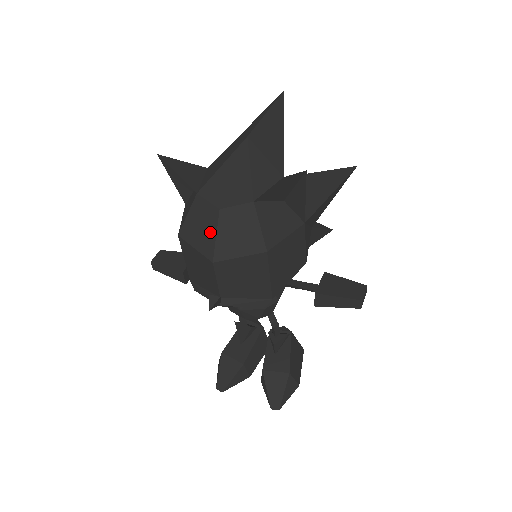
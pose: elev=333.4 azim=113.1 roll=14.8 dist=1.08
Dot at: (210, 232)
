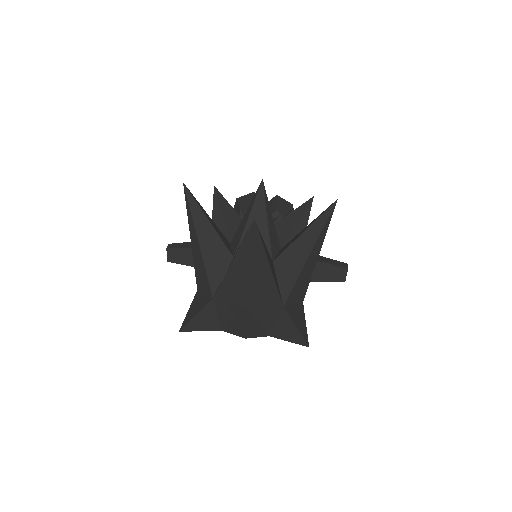
Dot at: occluded
